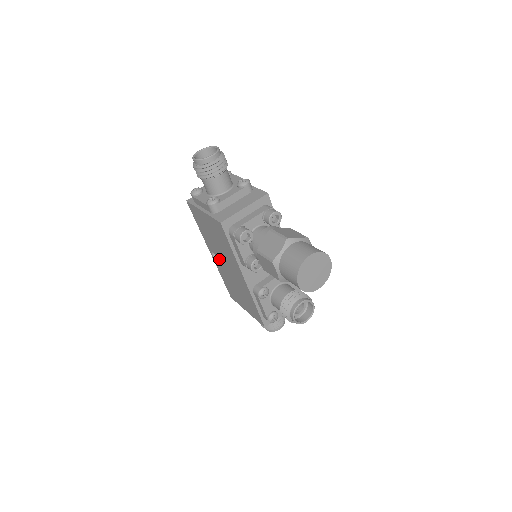
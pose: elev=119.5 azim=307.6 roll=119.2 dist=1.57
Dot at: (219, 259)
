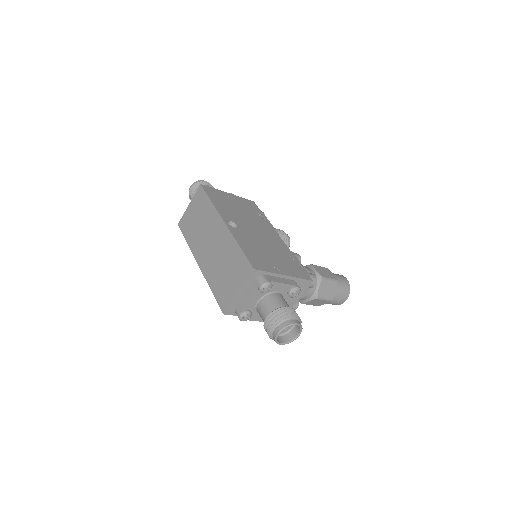
Dot at: occluded
